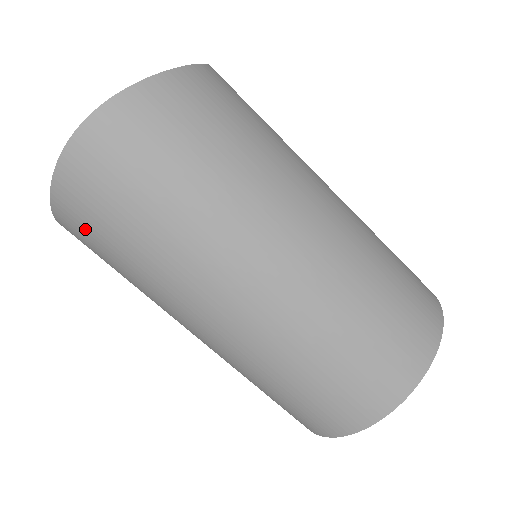
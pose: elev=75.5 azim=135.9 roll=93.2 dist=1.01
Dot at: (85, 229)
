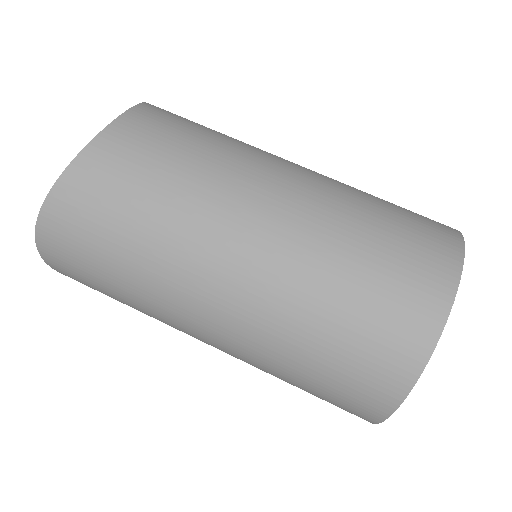
Dot at: occluded
